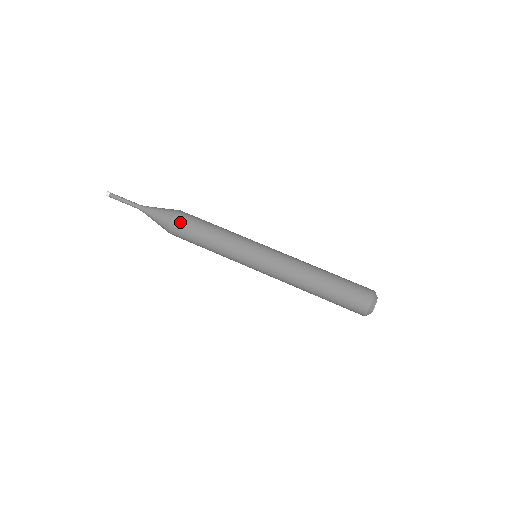
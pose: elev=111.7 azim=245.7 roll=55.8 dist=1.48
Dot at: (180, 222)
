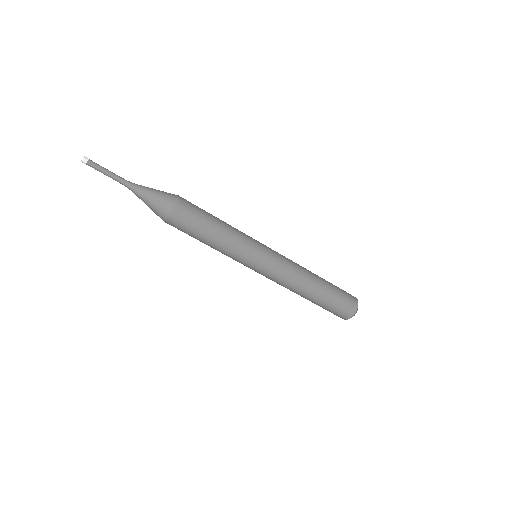
Dot at: (178, 222)
